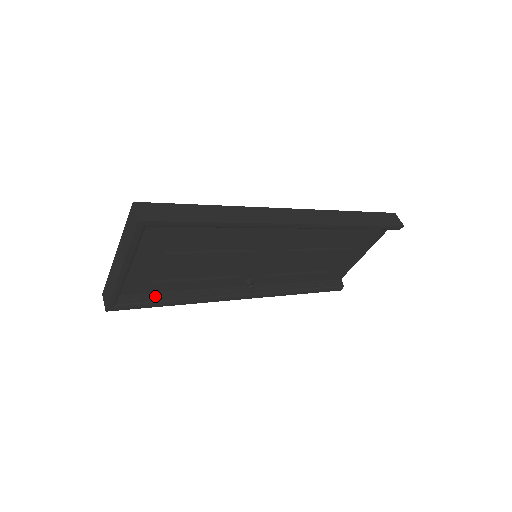
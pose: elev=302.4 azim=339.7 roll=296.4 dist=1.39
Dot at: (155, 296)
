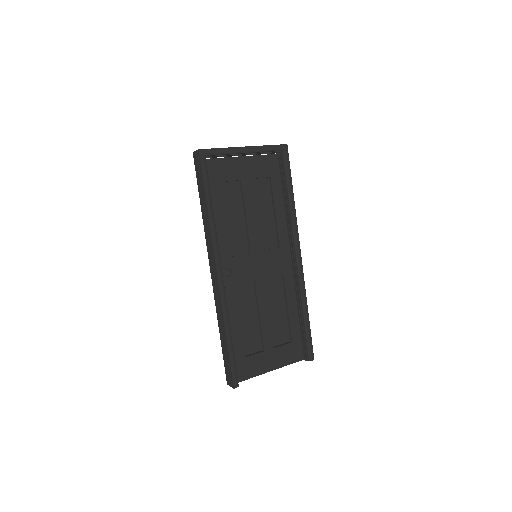
Dot at: occluded
